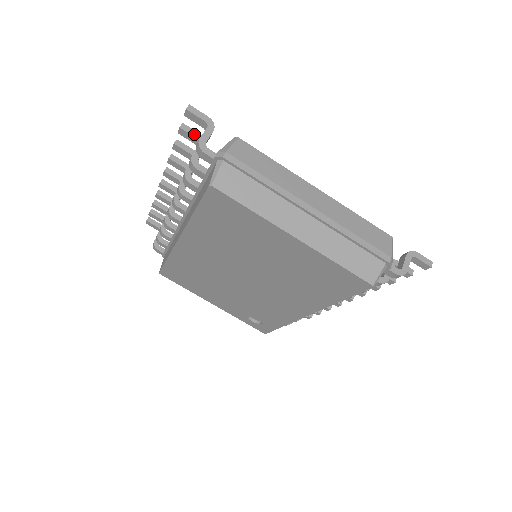
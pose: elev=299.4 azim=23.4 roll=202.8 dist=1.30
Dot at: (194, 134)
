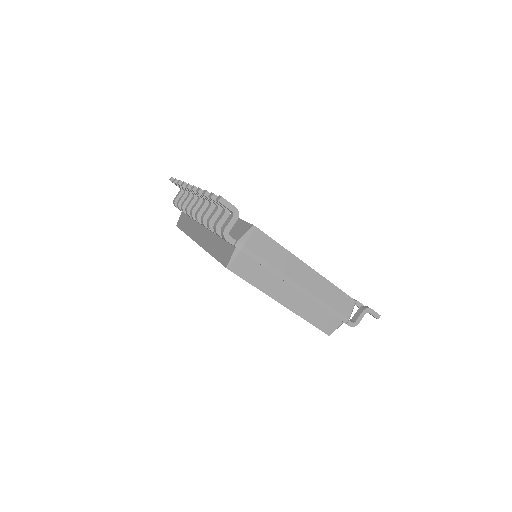
Dot at: occluded
